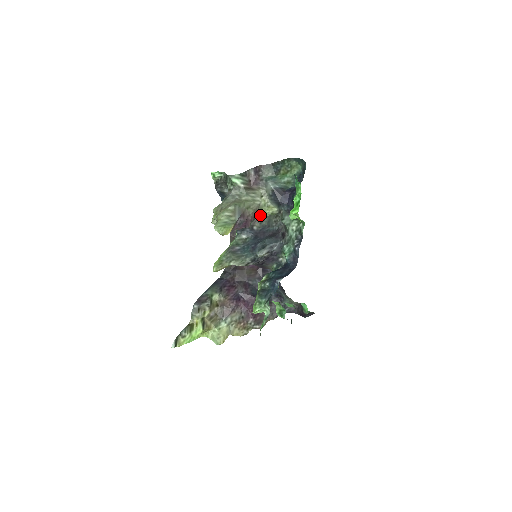
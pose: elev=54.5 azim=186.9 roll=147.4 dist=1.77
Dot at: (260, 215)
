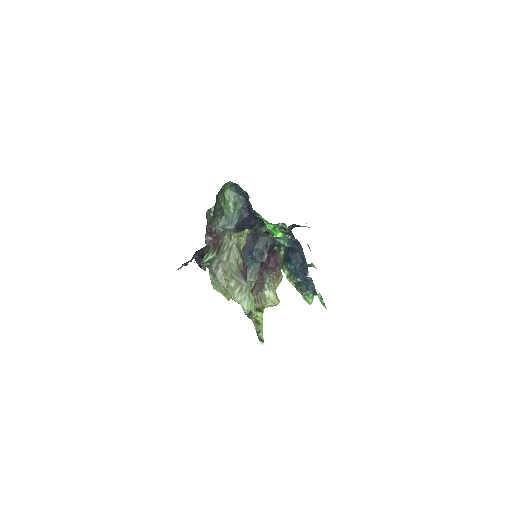
Dot at: (242, 248)
